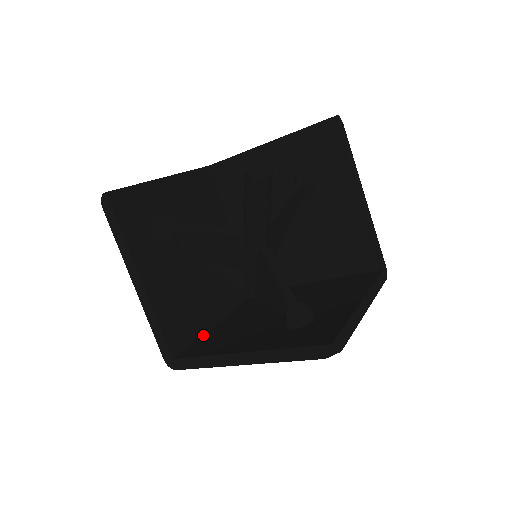
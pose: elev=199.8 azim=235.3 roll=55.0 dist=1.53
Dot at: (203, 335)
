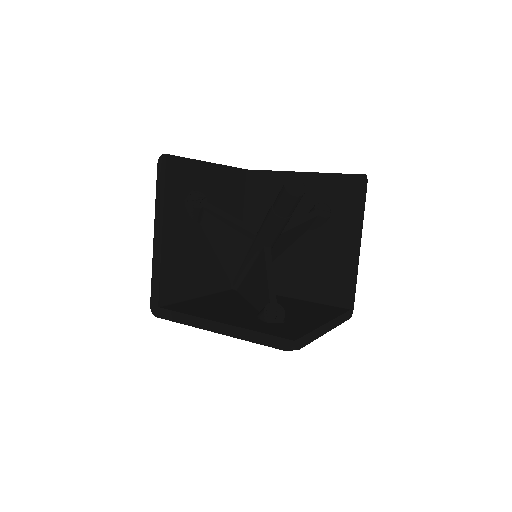
Dot at: (187, 300)
